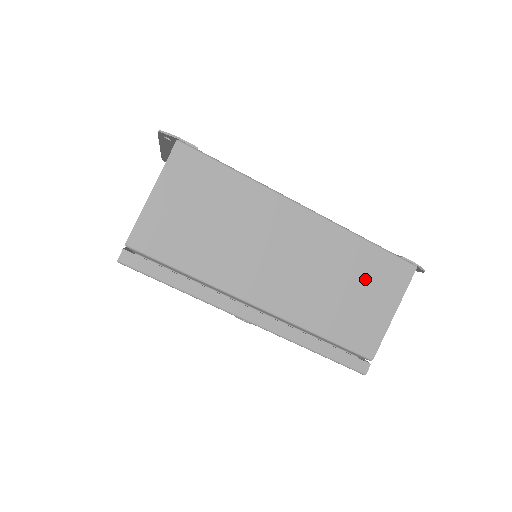
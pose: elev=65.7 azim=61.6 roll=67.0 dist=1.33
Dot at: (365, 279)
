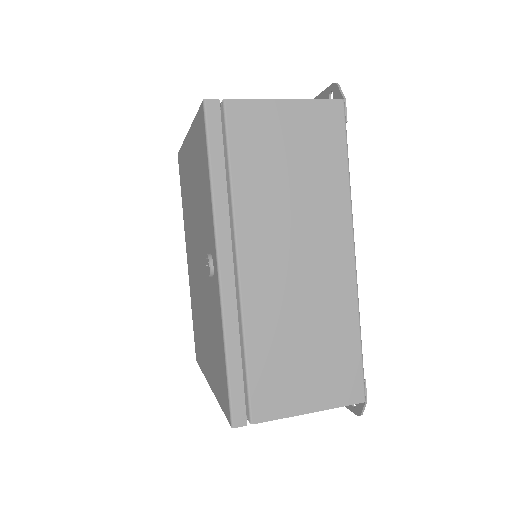
Dot at: (325, 357)
